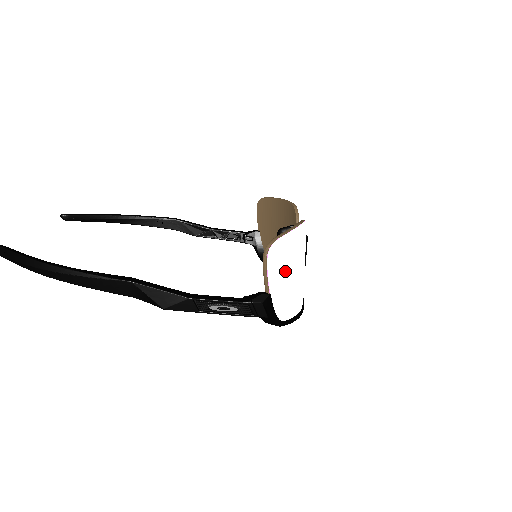
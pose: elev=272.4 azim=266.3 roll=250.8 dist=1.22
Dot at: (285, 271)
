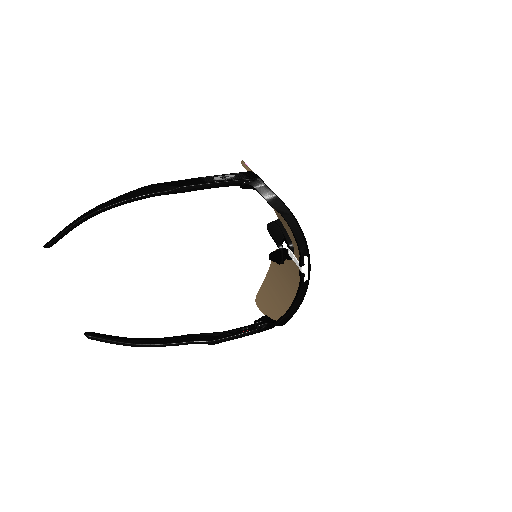
Dot at: (264, 181)
